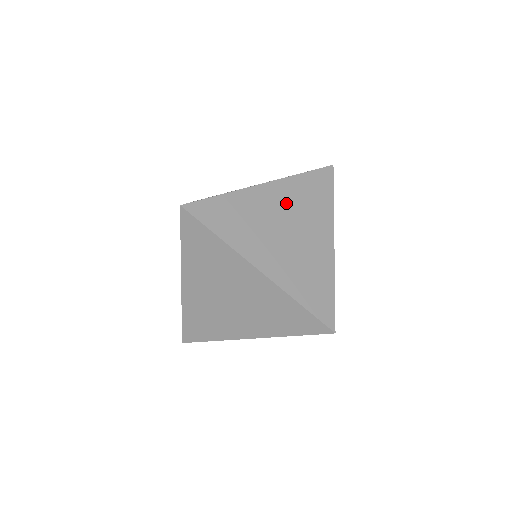
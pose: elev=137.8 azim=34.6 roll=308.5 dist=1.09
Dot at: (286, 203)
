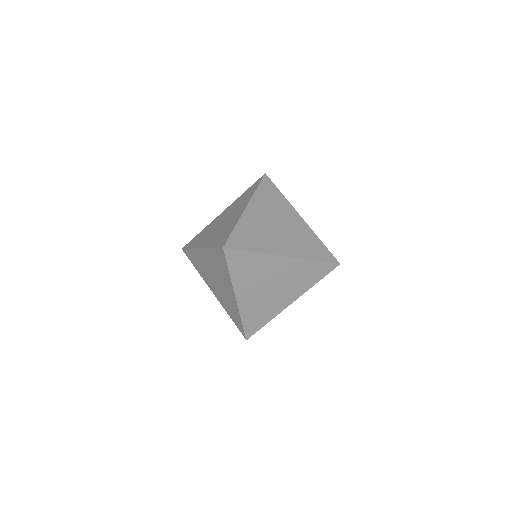
Dot at: (296, 228)
